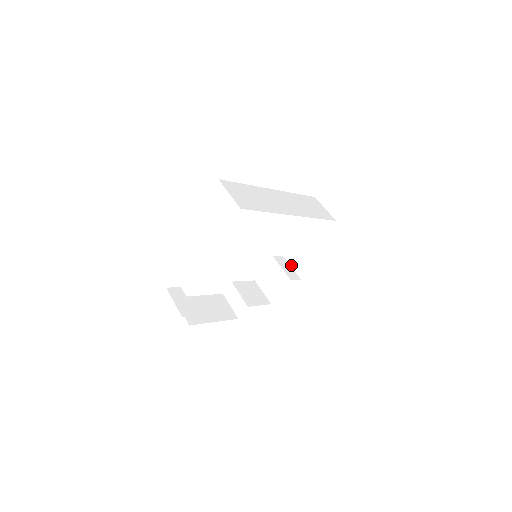
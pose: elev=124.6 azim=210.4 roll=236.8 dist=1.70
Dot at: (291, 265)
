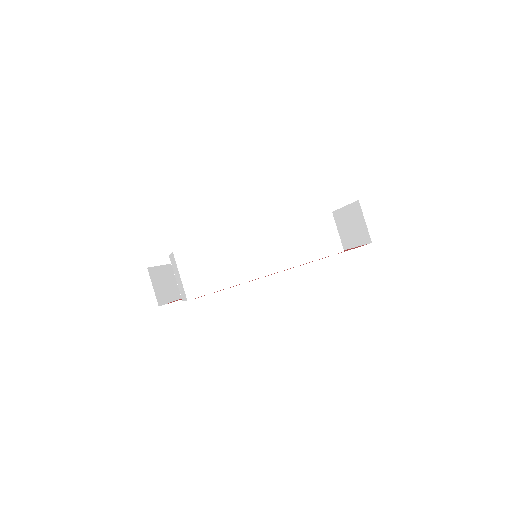
Dot at: occluded
